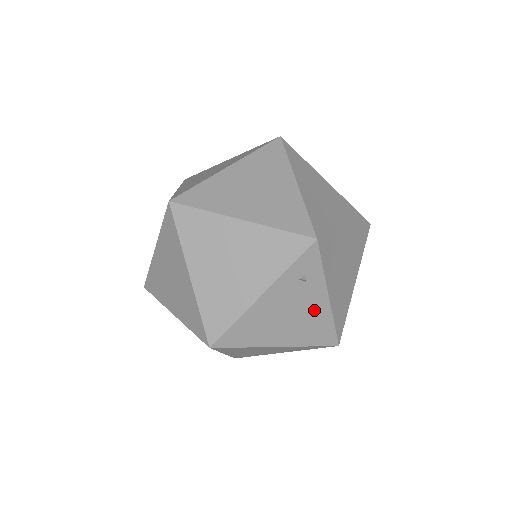
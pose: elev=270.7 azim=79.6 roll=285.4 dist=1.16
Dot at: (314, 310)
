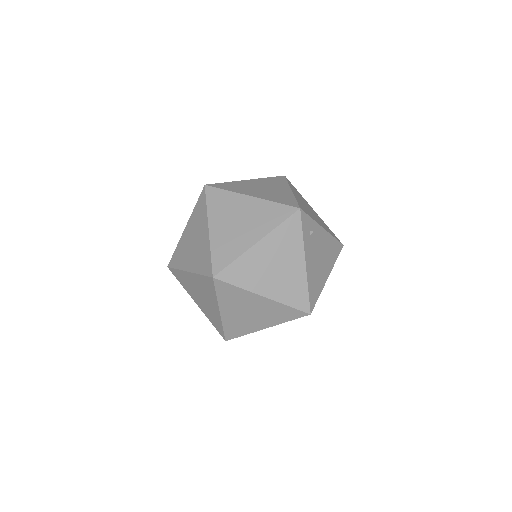
Dot at: (324, 242)
